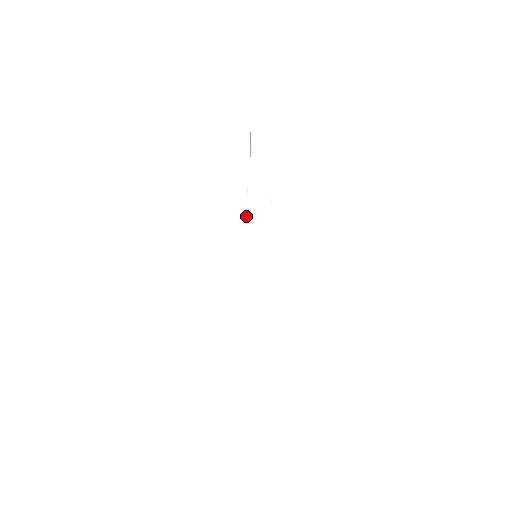
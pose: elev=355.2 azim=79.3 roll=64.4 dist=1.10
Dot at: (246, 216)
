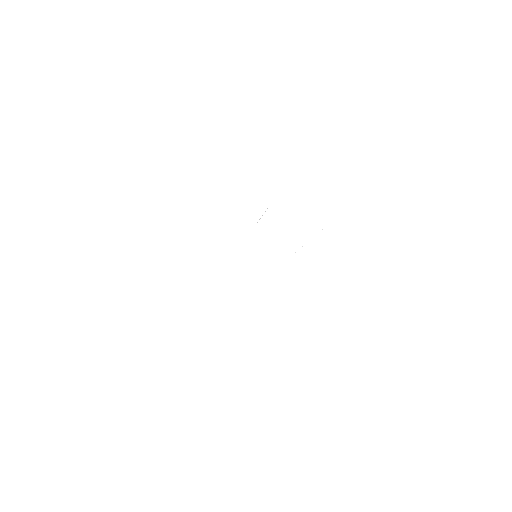
Dot at: occluded
